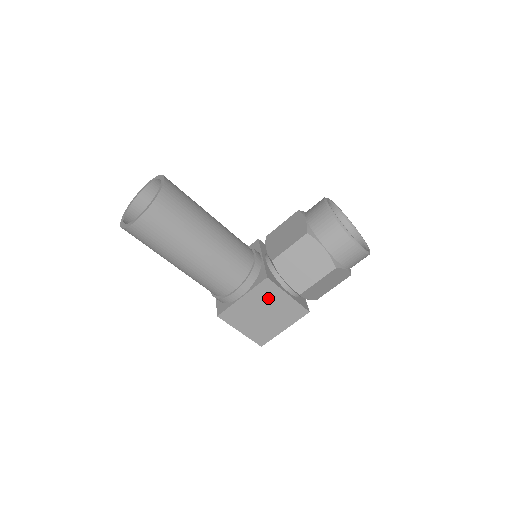
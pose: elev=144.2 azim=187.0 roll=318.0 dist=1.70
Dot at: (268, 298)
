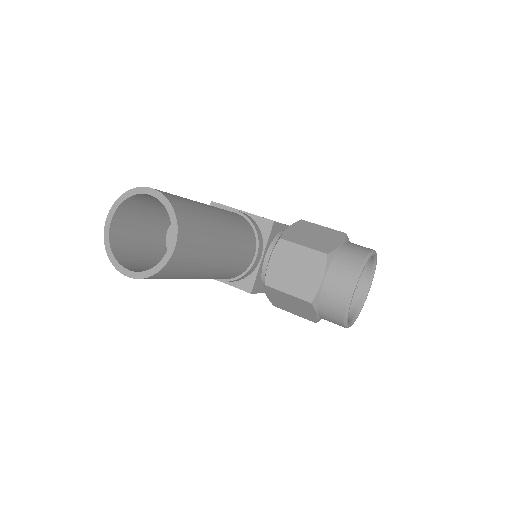
Dot at: occluded
